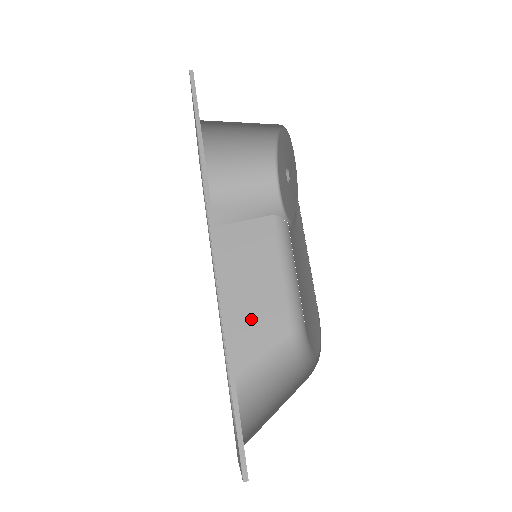
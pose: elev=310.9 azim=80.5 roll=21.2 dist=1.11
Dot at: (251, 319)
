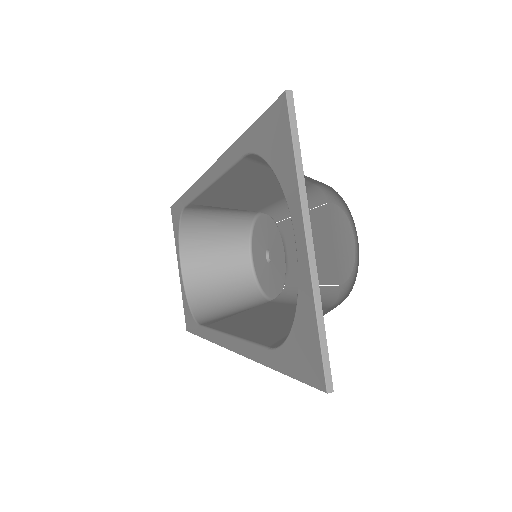
Dot at: (276, 323)
